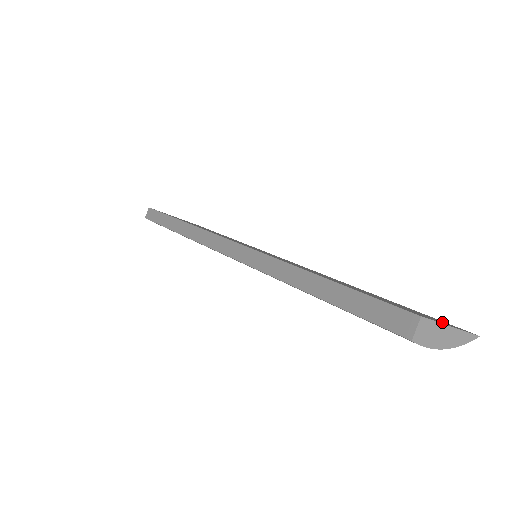
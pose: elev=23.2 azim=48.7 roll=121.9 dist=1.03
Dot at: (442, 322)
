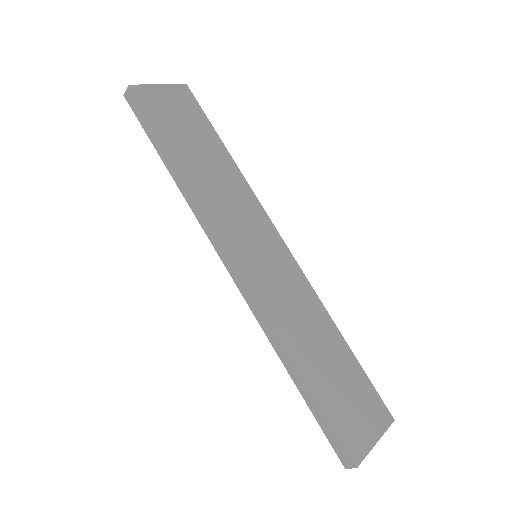
Dot at: (374, 426)
